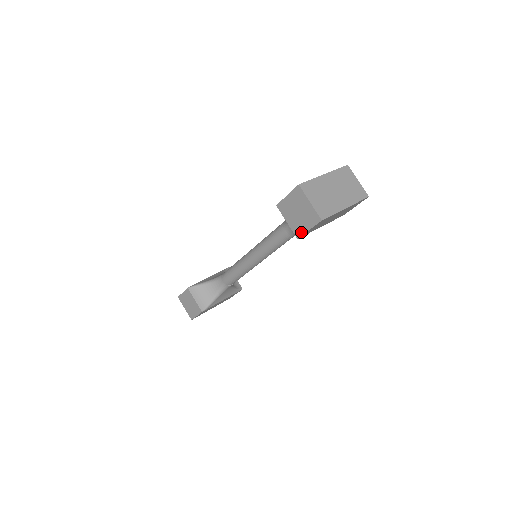
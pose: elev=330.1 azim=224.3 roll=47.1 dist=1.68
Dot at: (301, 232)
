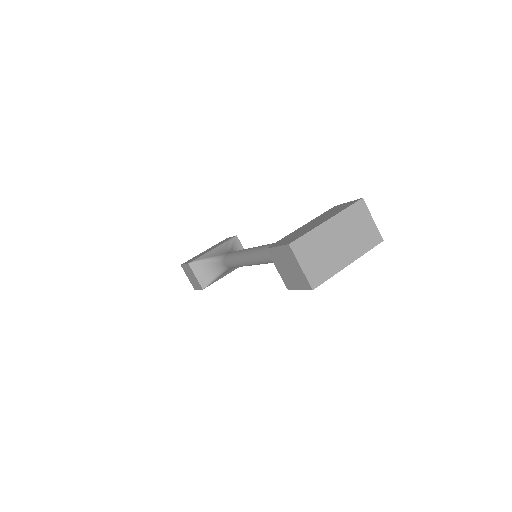
Dot at: (291, 287)
